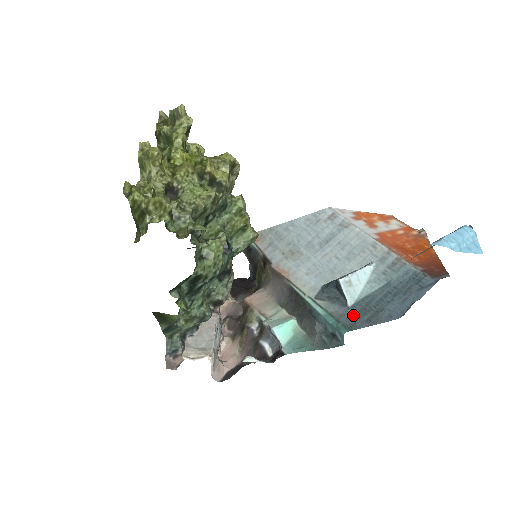
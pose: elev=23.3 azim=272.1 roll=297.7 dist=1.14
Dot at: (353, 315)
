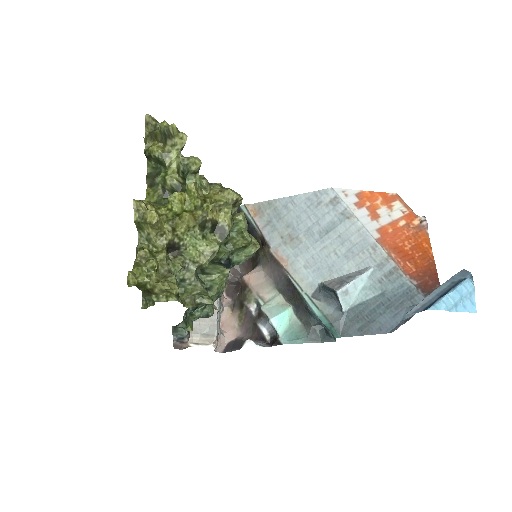
Dot at: (346, 321)
